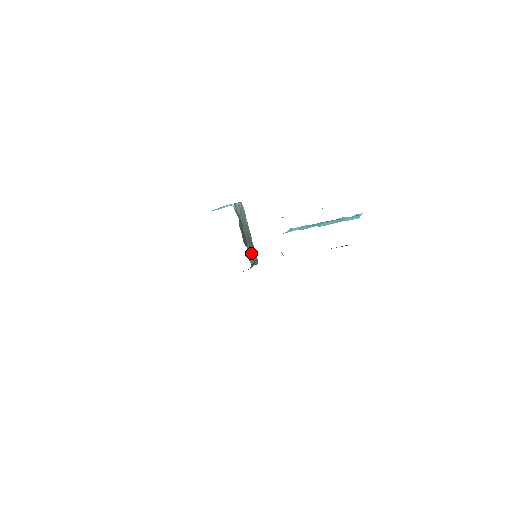
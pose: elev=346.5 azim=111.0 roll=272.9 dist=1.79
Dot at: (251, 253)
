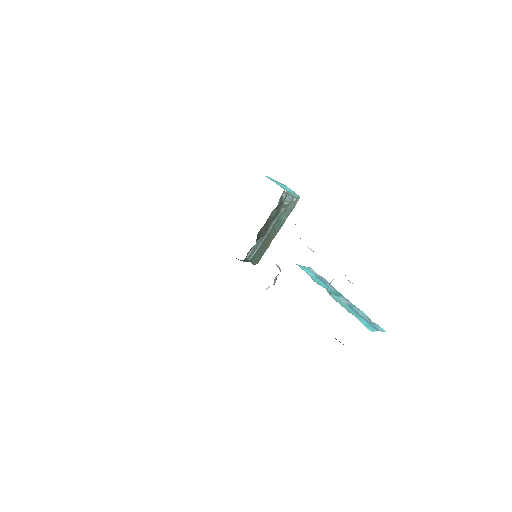
Dot at: (258, 249)
